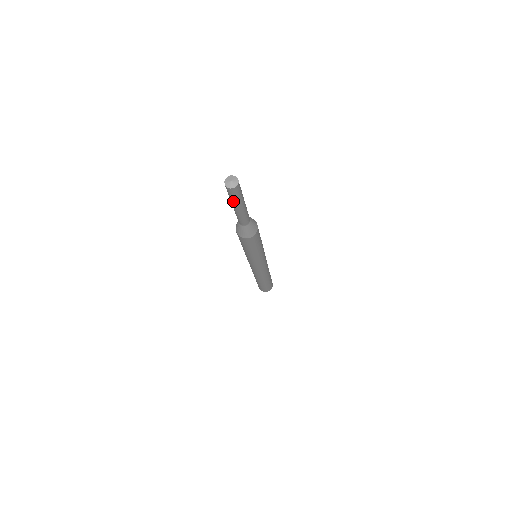
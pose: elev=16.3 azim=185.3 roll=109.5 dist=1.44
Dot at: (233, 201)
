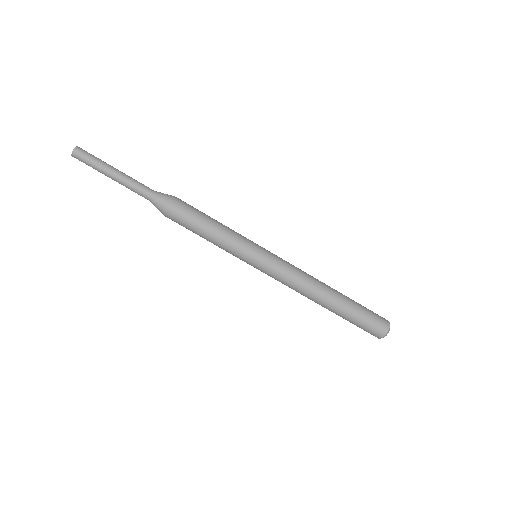
Dot at: occluded
